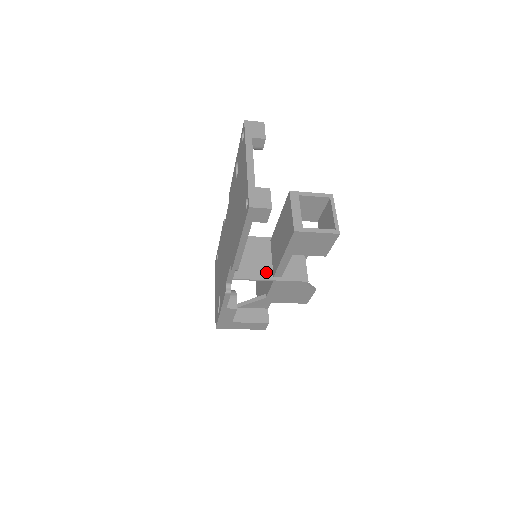
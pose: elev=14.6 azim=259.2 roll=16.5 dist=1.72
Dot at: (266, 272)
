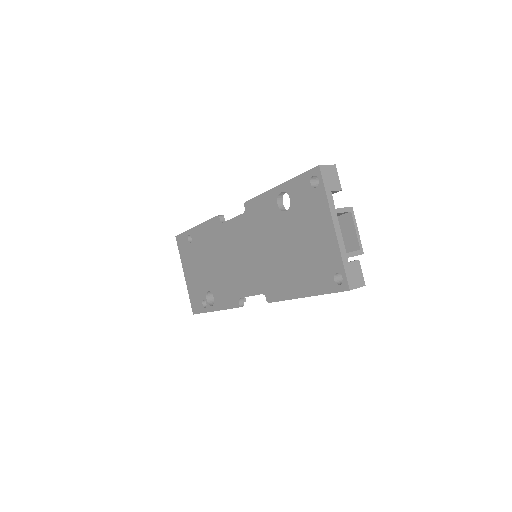
Dot at: occluded
